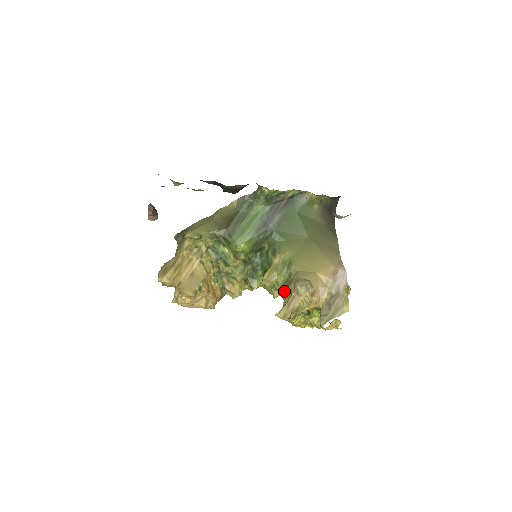
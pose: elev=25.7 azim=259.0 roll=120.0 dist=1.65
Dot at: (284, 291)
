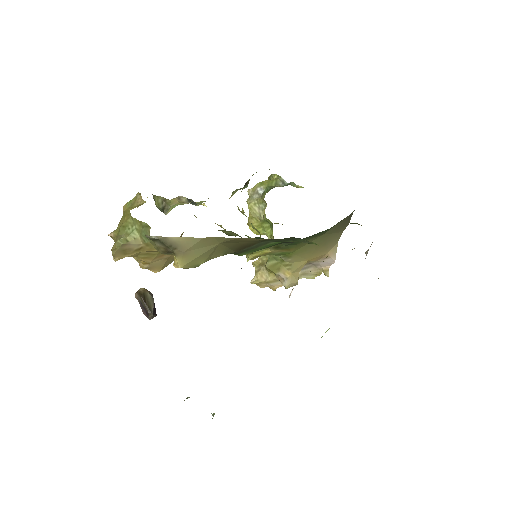
Dot at: (268, 269)
